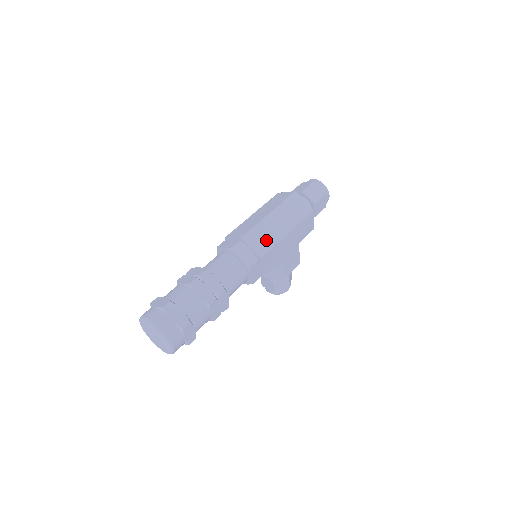
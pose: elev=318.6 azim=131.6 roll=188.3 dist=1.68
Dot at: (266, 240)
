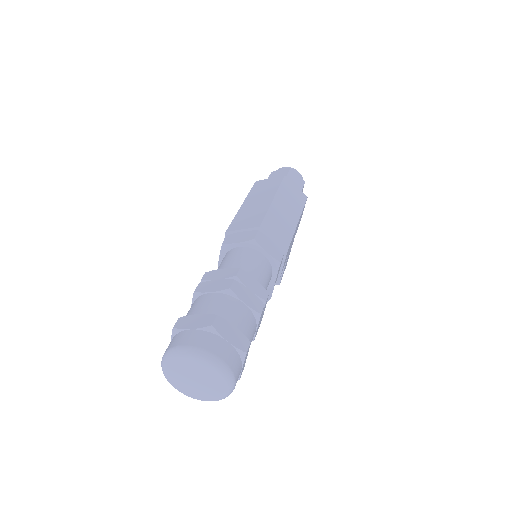
Dot at: (283, 229)
